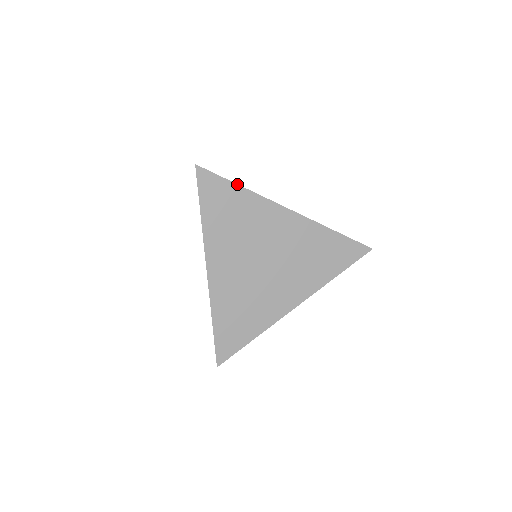
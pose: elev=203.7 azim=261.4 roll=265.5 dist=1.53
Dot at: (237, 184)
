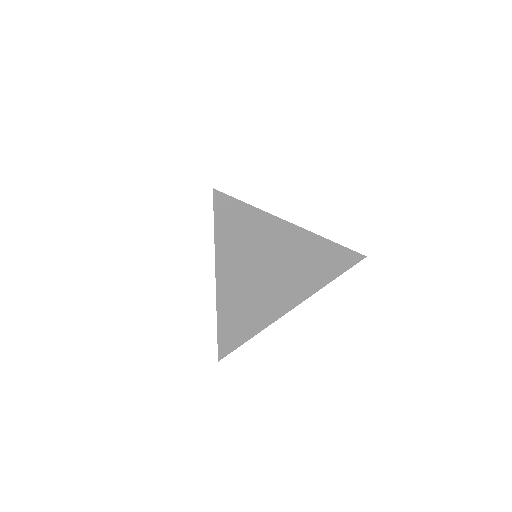
Dot at: (253, 206)
